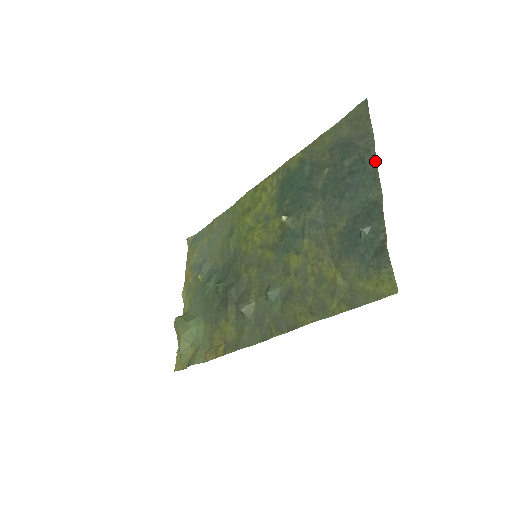
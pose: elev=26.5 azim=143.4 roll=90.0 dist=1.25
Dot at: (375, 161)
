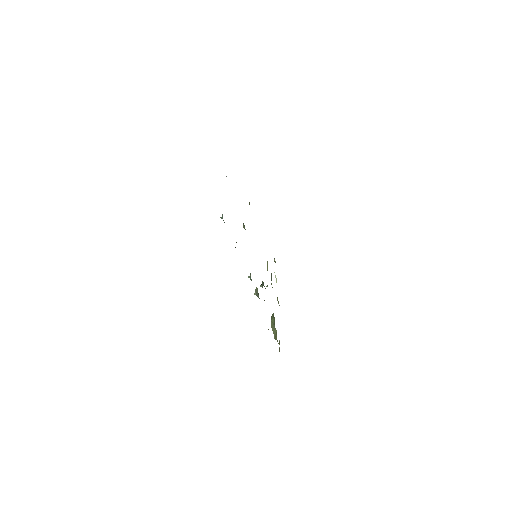
Dot at: occluded
